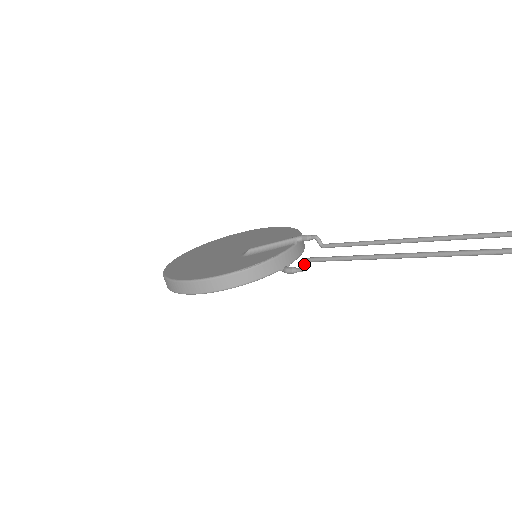
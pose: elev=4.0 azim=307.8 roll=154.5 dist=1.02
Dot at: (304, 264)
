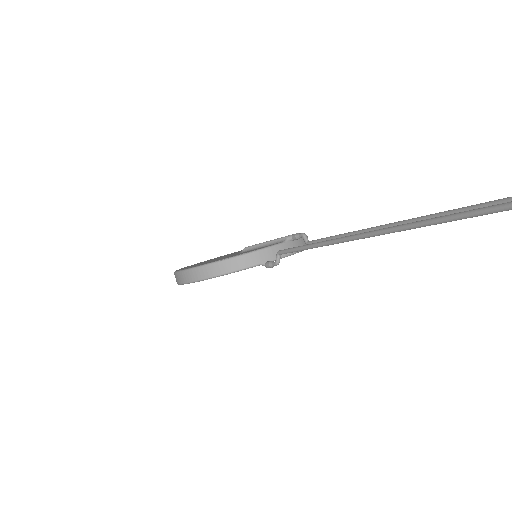
Dot at: (277, 257)
